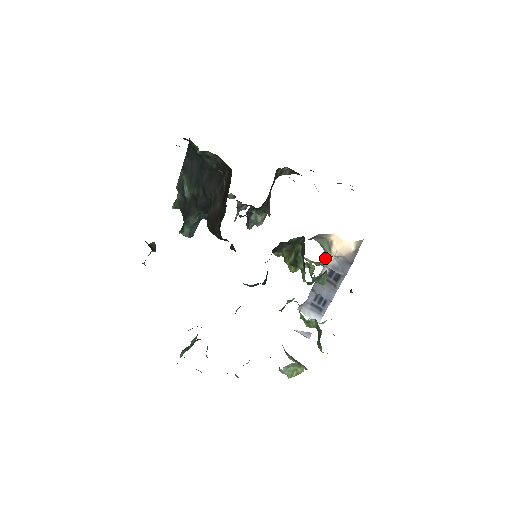
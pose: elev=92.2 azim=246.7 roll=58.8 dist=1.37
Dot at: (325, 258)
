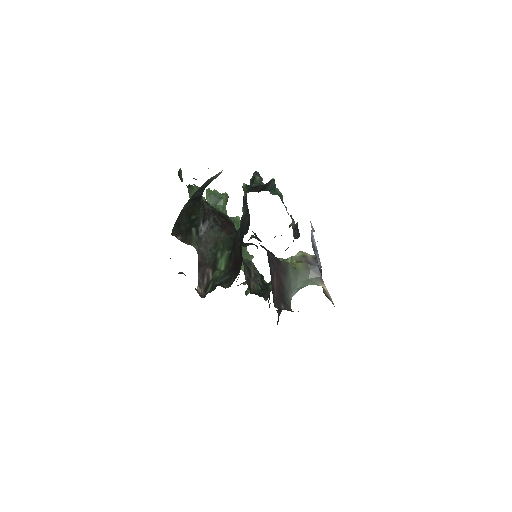
Dot at: occluded
